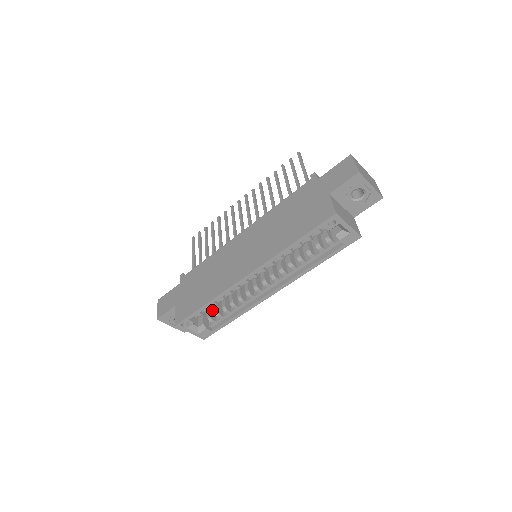
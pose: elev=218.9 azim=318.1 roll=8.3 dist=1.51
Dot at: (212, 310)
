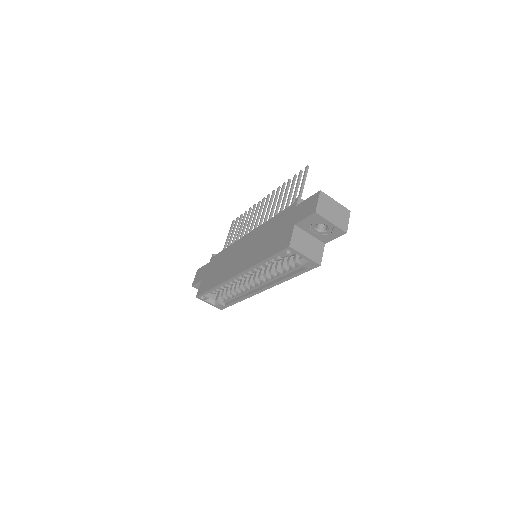
Dot at: occluded
